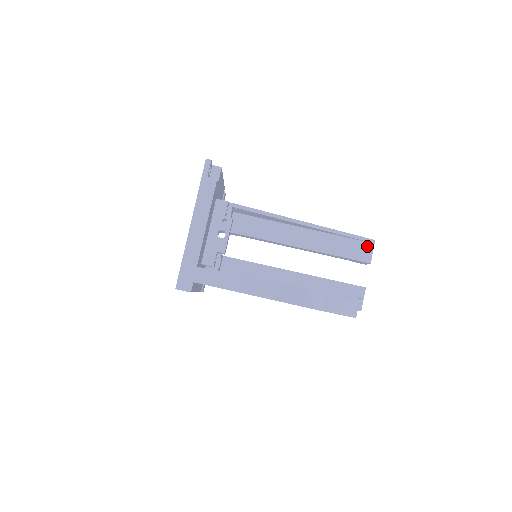
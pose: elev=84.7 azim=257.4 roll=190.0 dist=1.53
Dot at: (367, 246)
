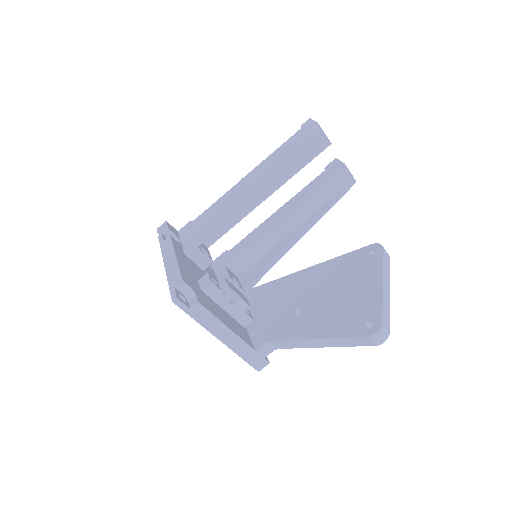
Dot at: (316, 135)
